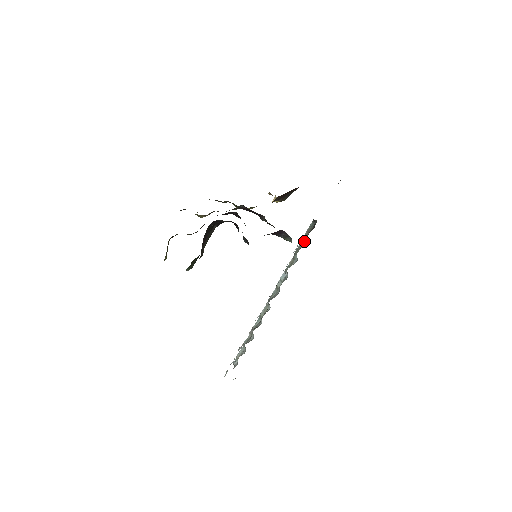
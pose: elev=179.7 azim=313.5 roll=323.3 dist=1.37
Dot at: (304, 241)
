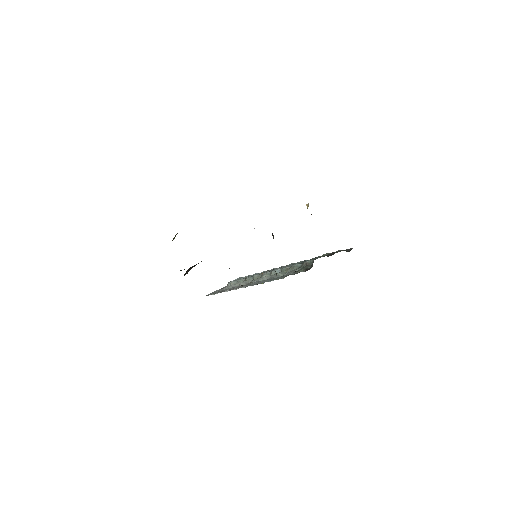
Dot at: (299, 268)
